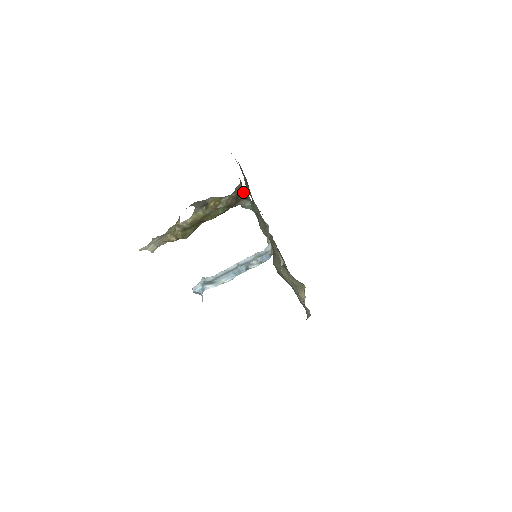
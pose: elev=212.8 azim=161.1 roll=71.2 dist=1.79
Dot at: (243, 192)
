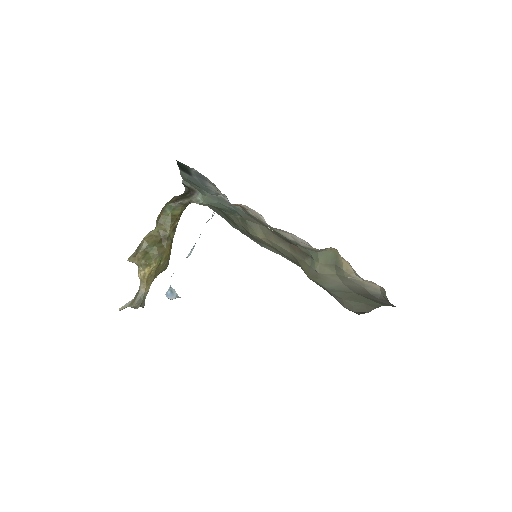
Dot at: (188, 189)
